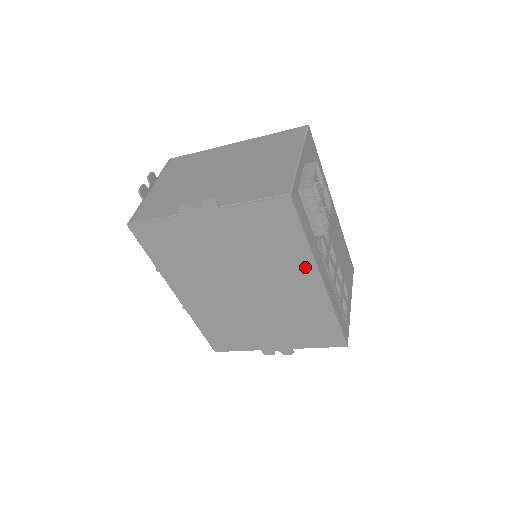
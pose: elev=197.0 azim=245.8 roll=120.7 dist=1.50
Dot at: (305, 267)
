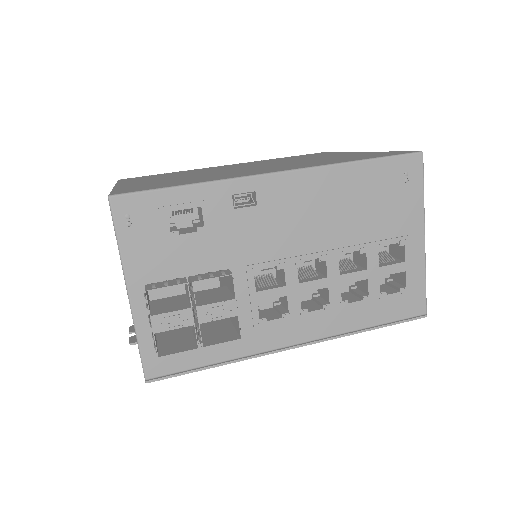
Dot at: occluded
